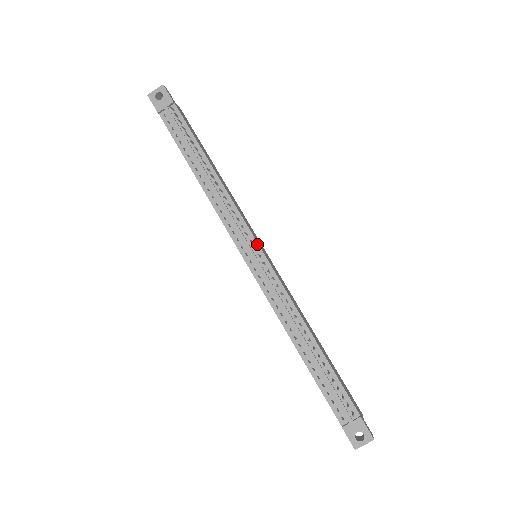
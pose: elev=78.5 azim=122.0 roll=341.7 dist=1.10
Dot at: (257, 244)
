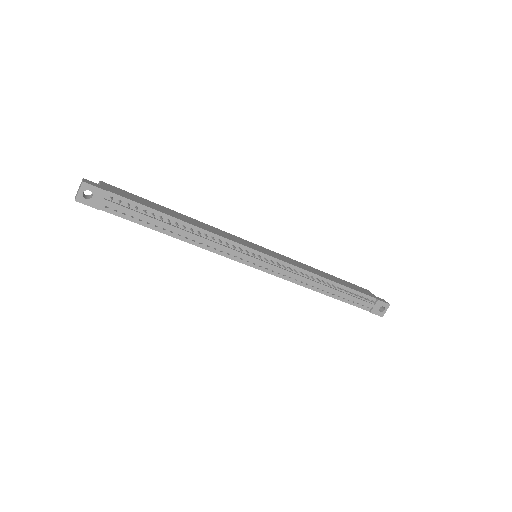
Dot at: (258, 252)
